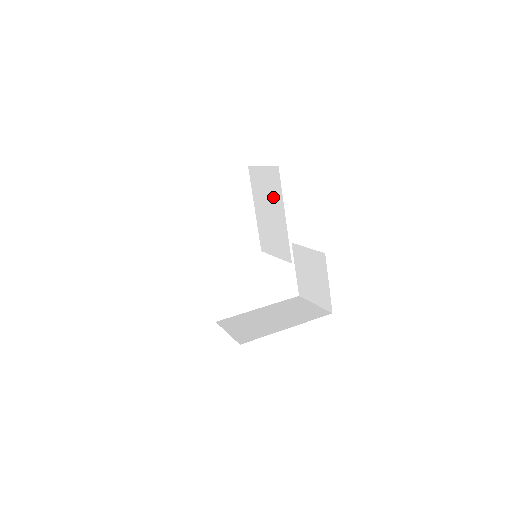
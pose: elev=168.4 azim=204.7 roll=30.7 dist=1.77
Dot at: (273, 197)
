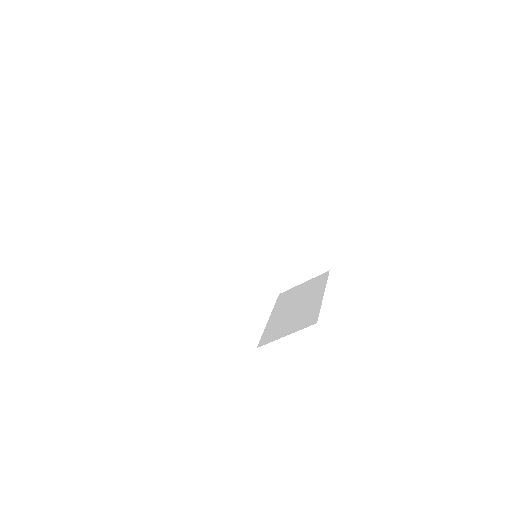
Dot at: (241, 194)
